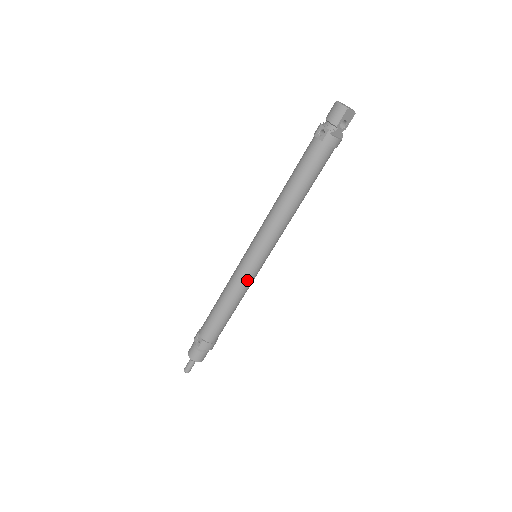
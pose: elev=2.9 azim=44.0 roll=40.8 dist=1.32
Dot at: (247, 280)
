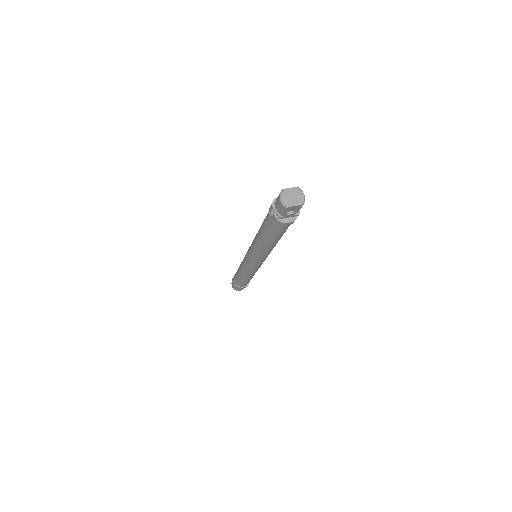
Dot at: (251, 270)
